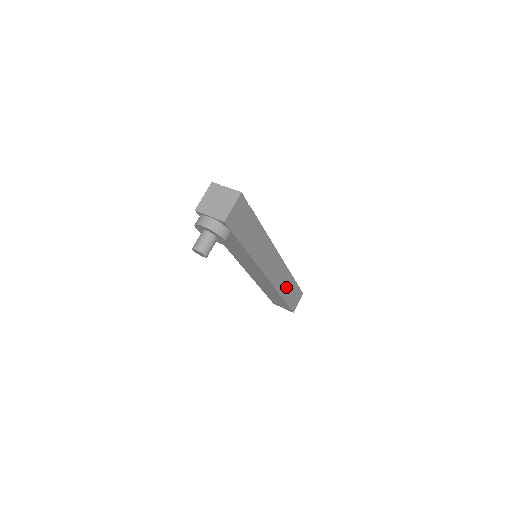
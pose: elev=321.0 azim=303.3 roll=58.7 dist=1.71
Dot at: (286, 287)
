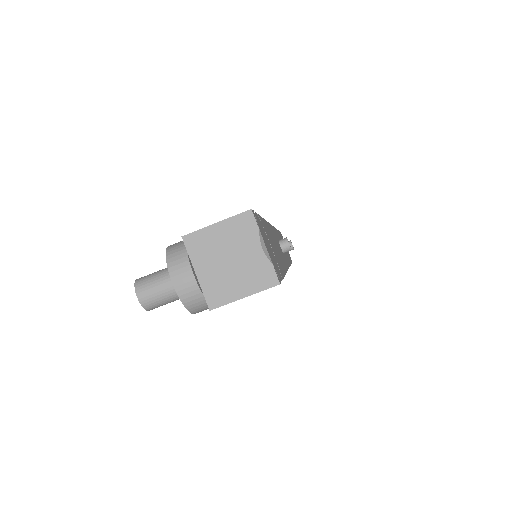
Dot at: occluded
